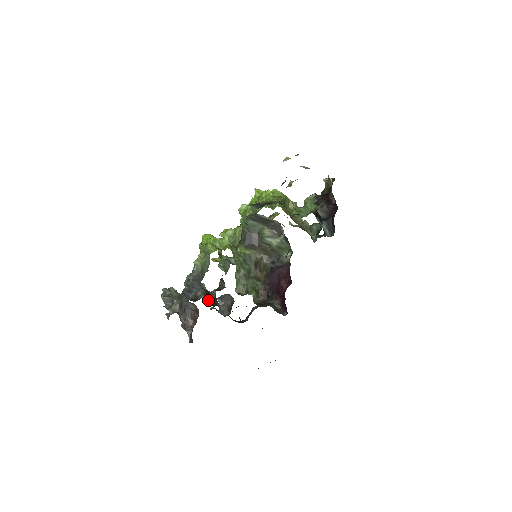
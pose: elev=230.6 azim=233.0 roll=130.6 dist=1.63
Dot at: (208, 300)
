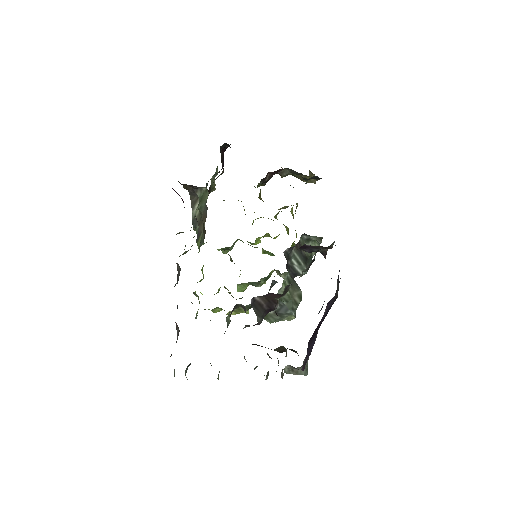
Dot at: occluded
